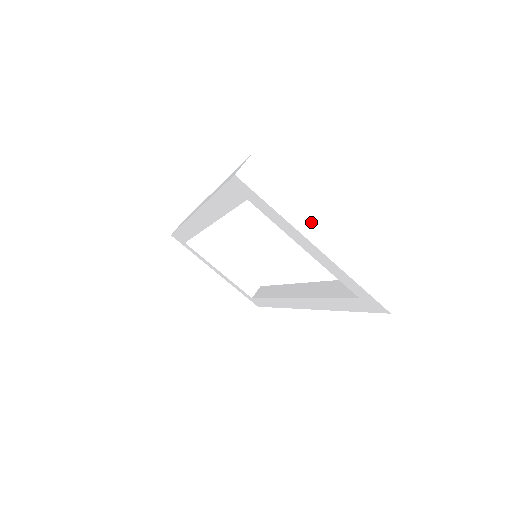
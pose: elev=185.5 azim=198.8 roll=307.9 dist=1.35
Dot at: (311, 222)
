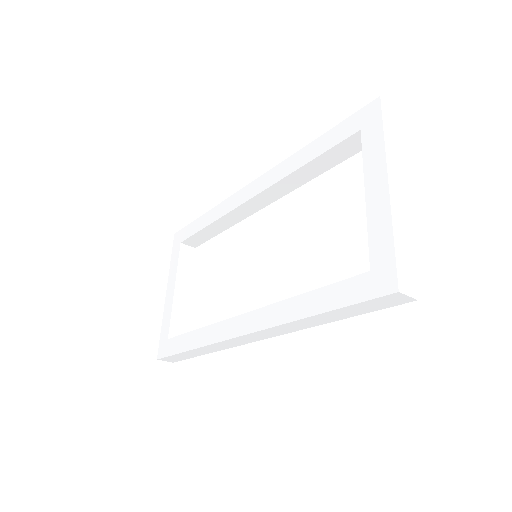
Dot at: (397, 172)
